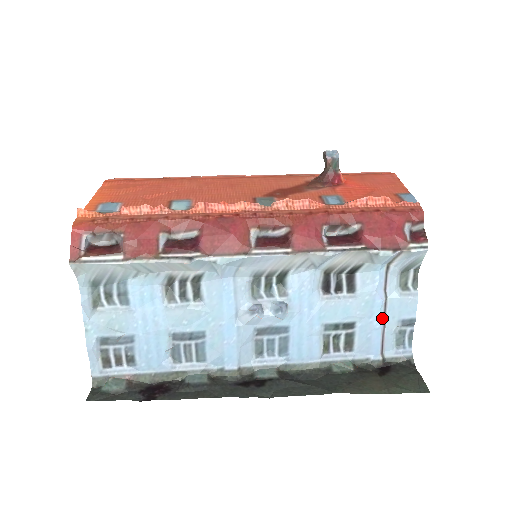
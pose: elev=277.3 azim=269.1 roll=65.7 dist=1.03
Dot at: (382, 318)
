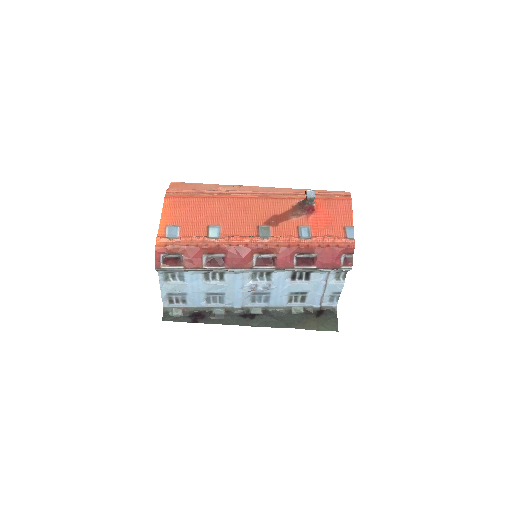
Dot at: (323, 291)
